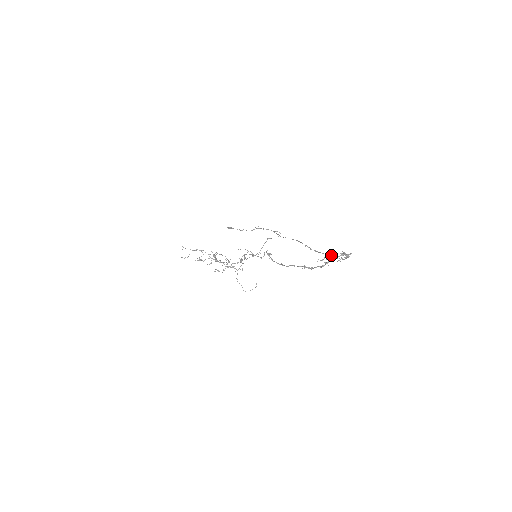
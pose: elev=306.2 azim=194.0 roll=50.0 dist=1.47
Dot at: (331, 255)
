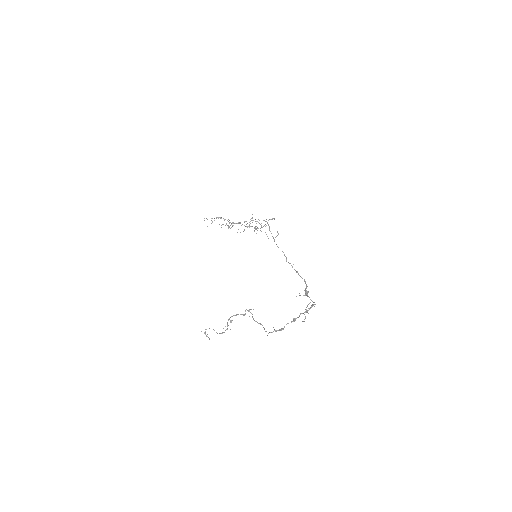
Dot at: (305, 290)
